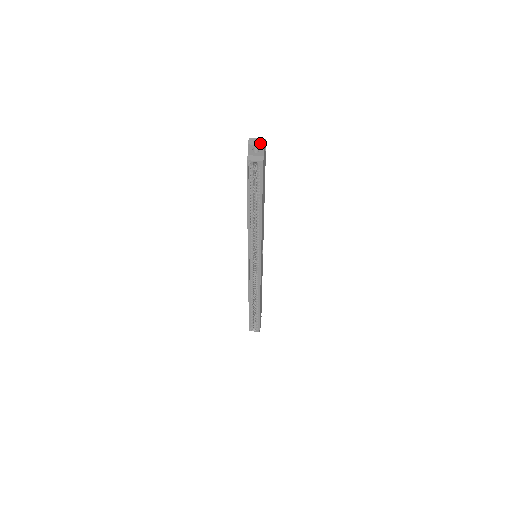
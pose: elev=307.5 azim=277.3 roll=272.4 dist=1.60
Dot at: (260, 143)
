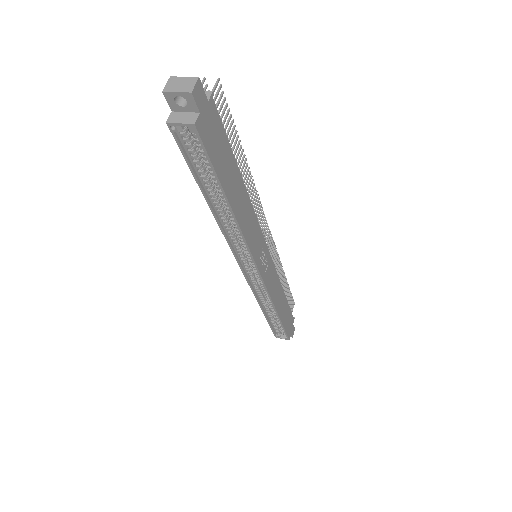
Dot at: (185, 87)
